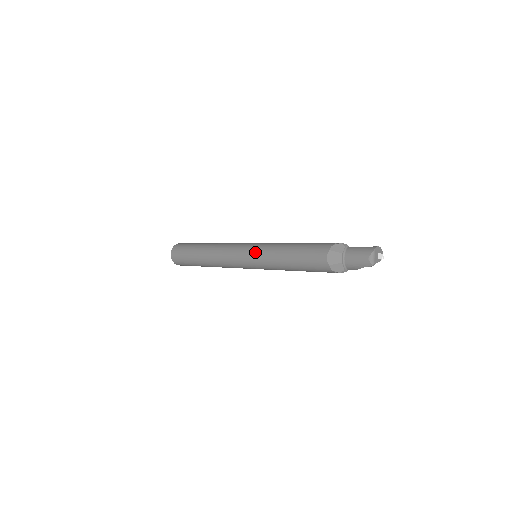
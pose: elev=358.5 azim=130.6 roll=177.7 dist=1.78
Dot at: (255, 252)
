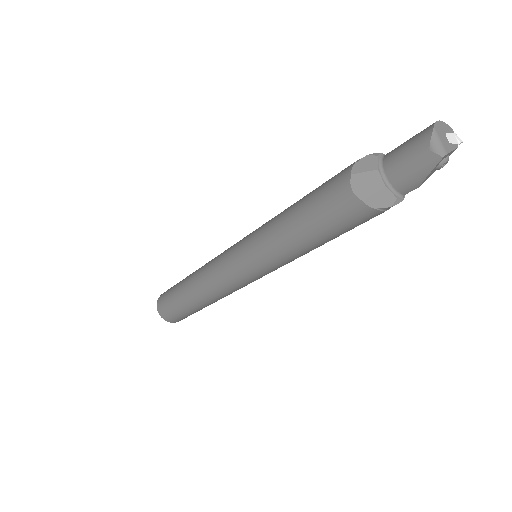
Dot at: (246, 248)
